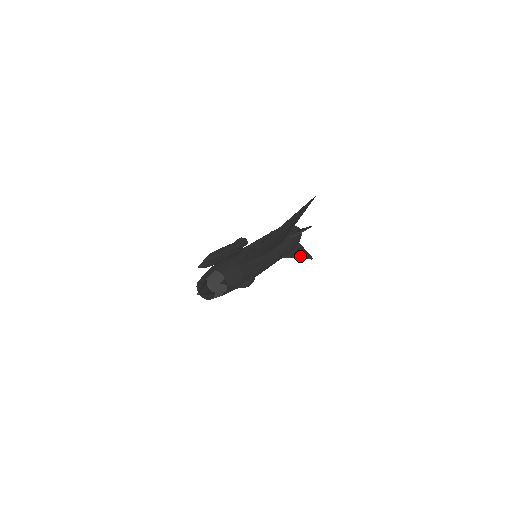
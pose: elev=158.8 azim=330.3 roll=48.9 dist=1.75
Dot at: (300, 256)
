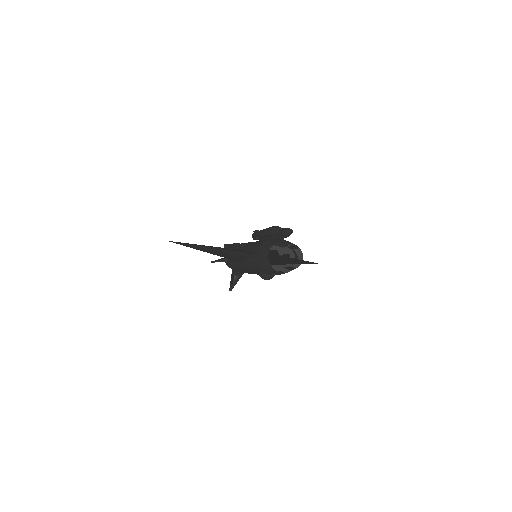
Dot at: occluded
